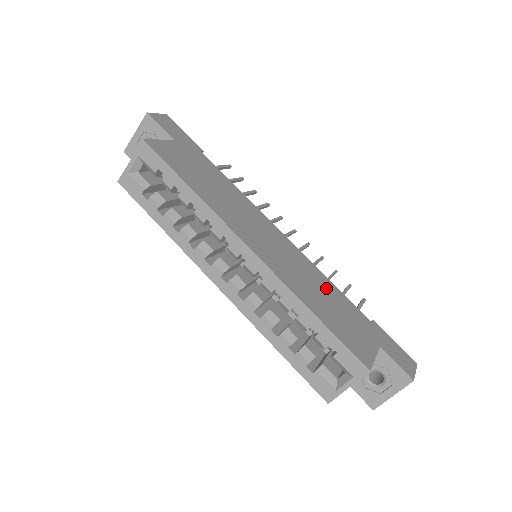
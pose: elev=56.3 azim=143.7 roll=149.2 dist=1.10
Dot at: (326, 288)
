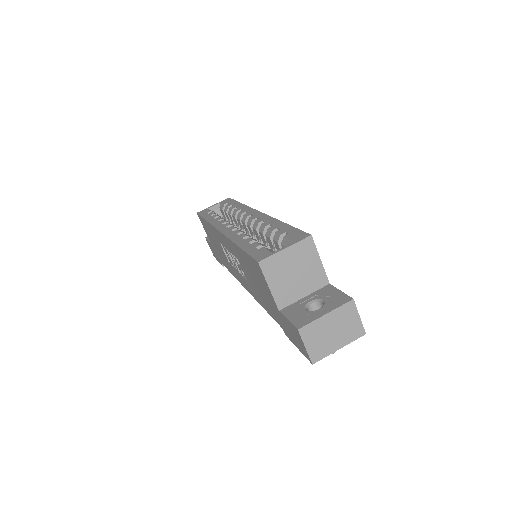
Dot at: occluded
